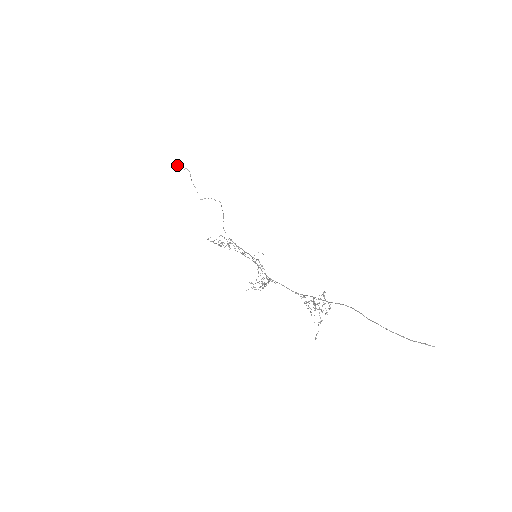
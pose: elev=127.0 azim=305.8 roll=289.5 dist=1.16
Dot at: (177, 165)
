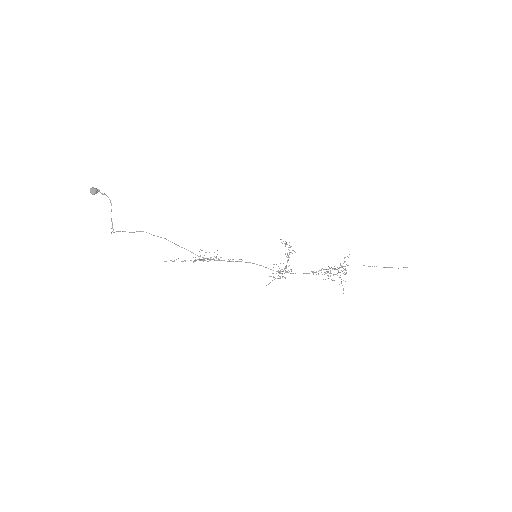
Dot at: (94, 190)
